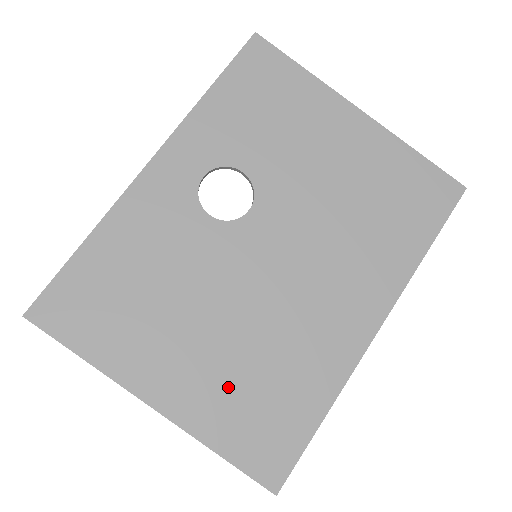
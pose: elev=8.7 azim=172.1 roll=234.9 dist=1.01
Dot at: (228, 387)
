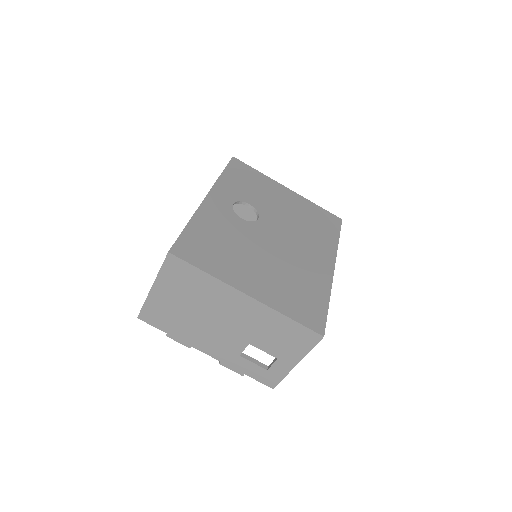
Dot at: (281, 288)
